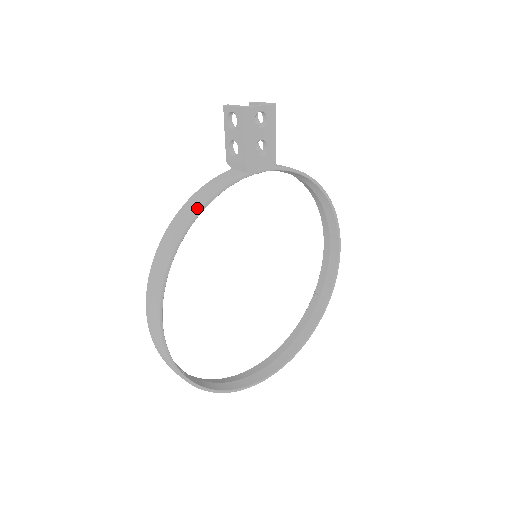
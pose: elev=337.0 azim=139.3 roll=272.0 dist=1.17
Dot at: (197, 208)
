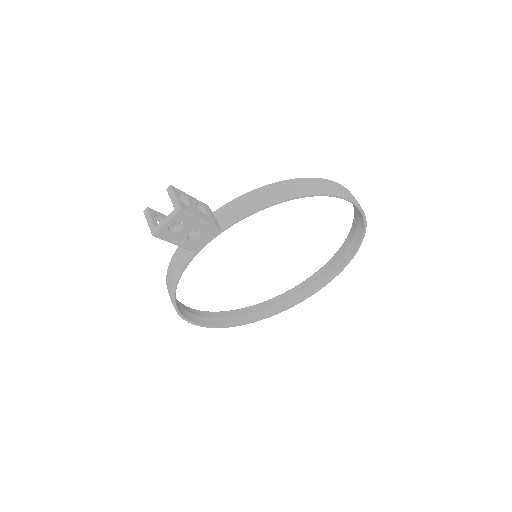
Dot at: (172, 285)
